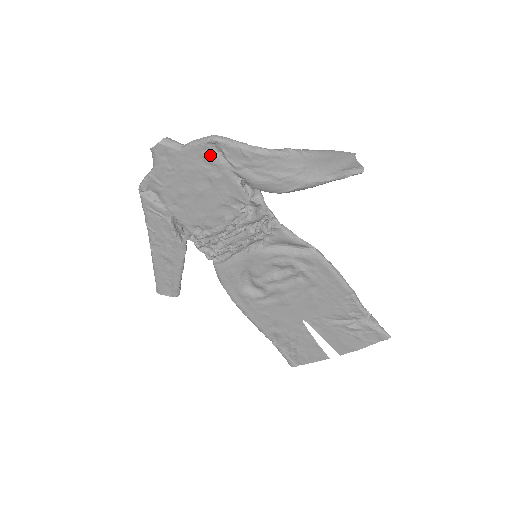
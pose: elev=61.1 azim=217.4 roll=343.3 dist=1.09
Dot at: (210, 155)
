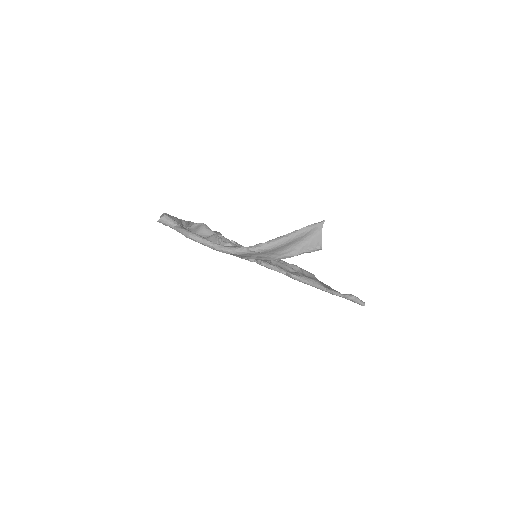
Dot at: occluded
